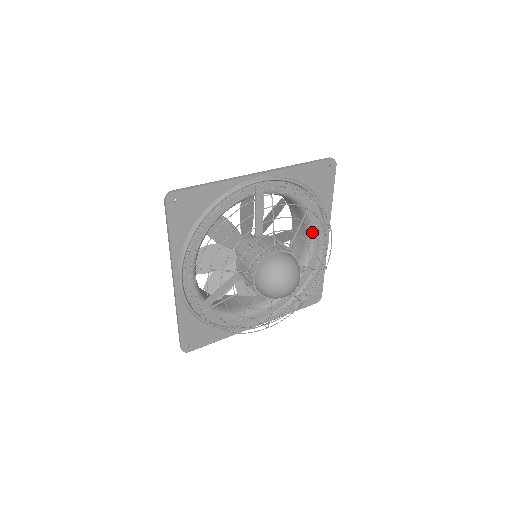
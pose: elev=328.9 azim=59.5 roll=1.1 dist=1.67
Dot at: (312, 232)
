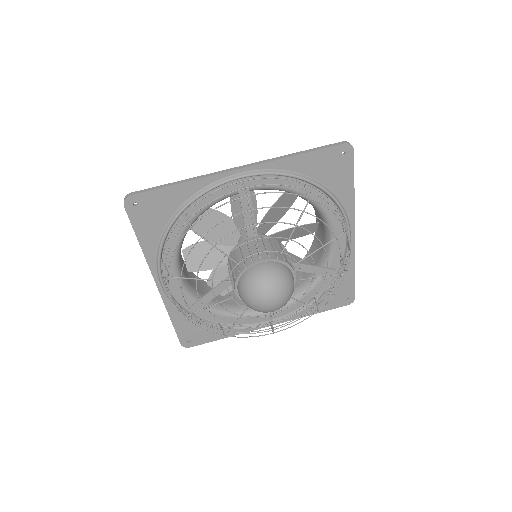
Dot at: occluded
